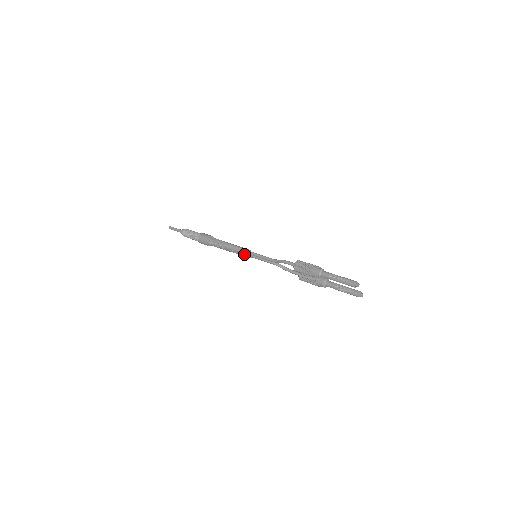
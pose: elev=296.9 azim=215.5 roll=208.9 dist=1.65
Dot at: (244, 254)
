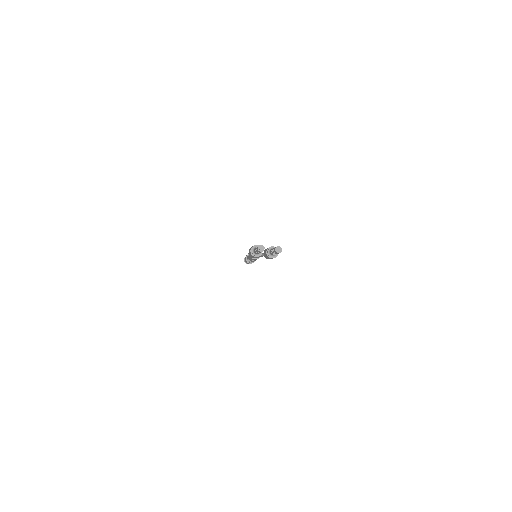
Dot at: (253, 259)
